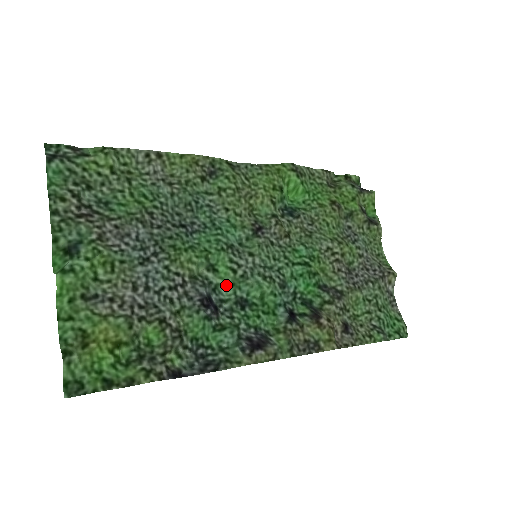
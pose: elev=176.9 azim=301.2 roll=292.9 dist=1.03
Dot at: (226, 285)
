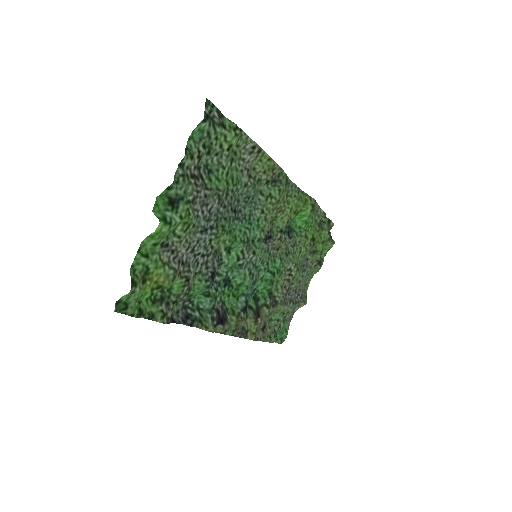
Dot at: (227, 265)
